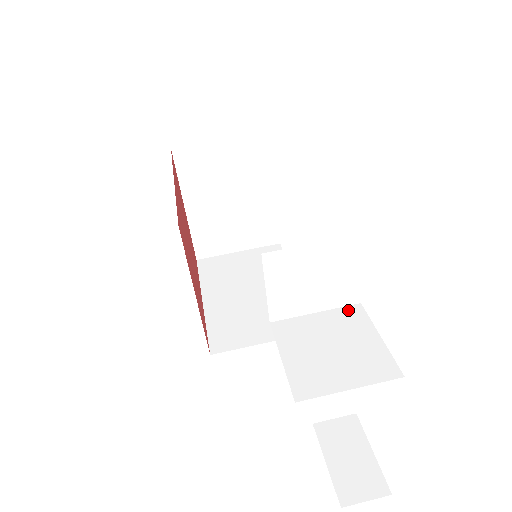
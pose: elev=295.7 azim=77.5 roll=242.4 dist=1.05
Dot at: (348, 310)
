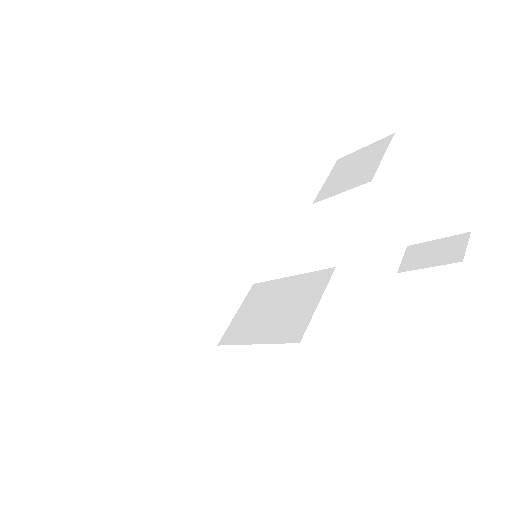
Dot at: (337, 165)
